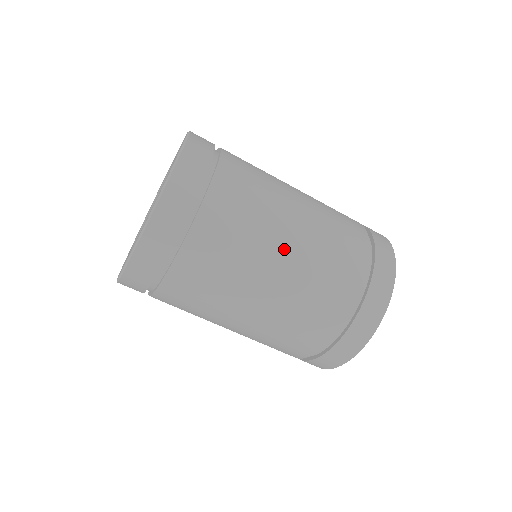
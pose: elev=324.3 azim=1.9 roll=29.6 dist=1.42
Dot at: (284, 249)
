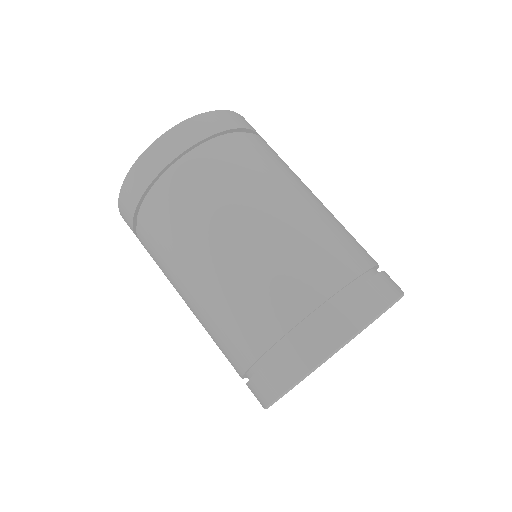
Dot at: (308, 195)
